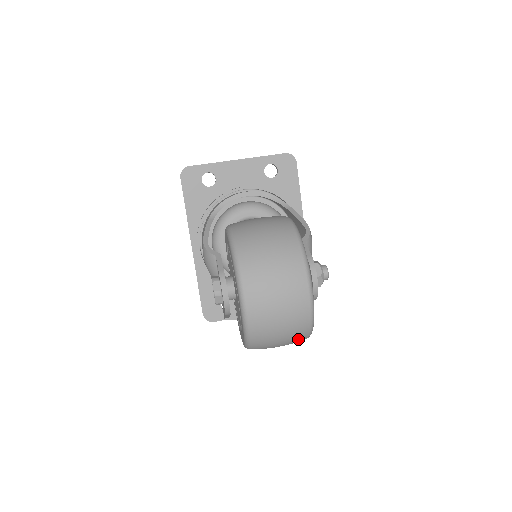
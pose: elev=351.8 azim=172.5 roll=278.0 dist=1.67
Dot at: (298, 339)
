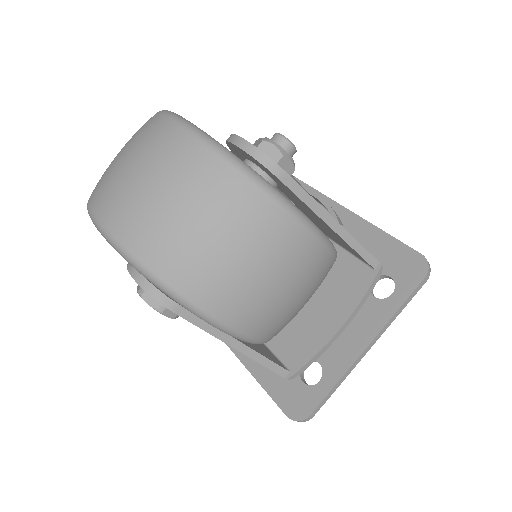
Dot at: (250, 213)
